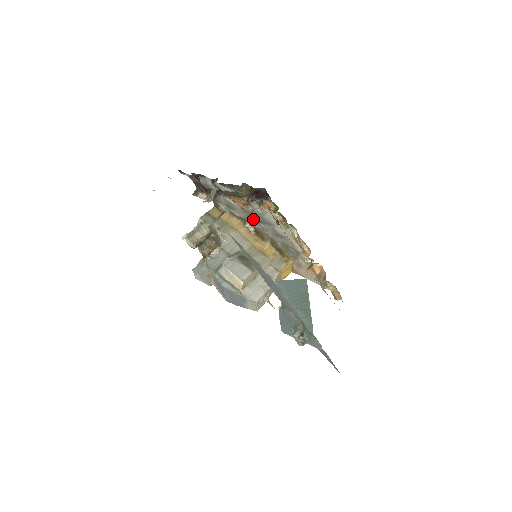
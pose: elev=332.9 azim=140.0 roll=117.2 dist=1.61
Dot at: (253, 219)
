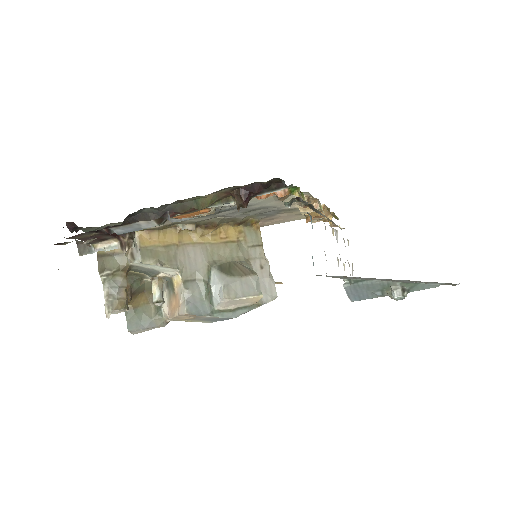
Dot at: (199, 216)
